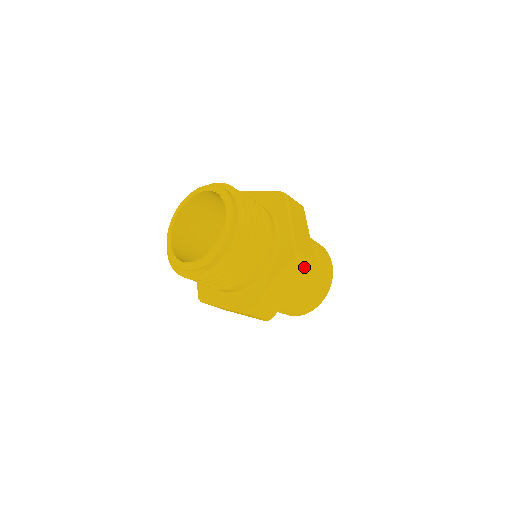
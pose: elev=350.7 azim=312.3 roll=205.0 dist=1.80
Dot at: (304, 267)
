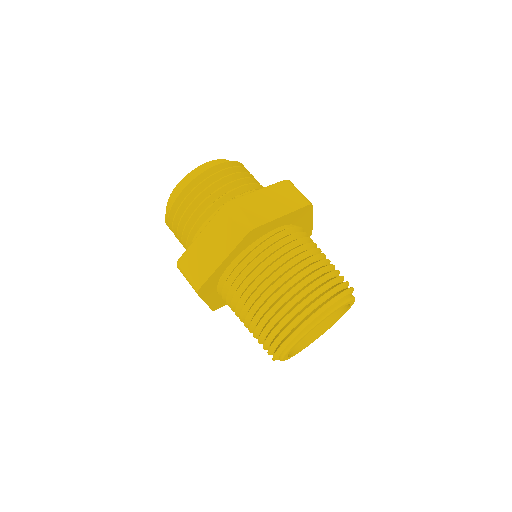
Dot at: (235, 224)
